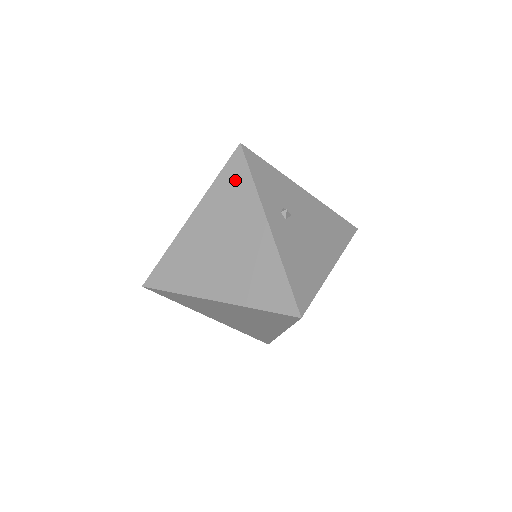
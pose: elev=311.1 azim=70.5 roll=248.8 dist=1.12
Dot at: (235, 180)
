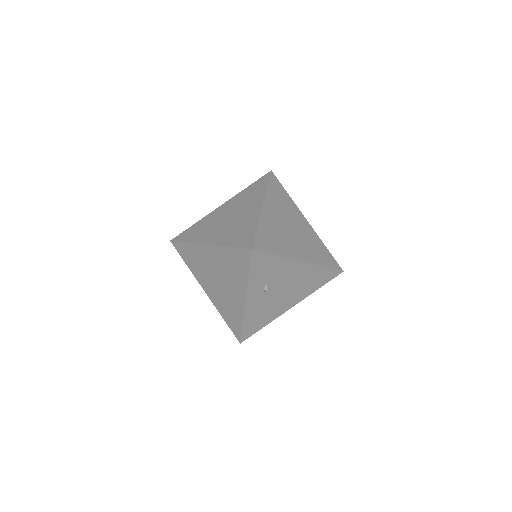
Dot at: (239, 262)
